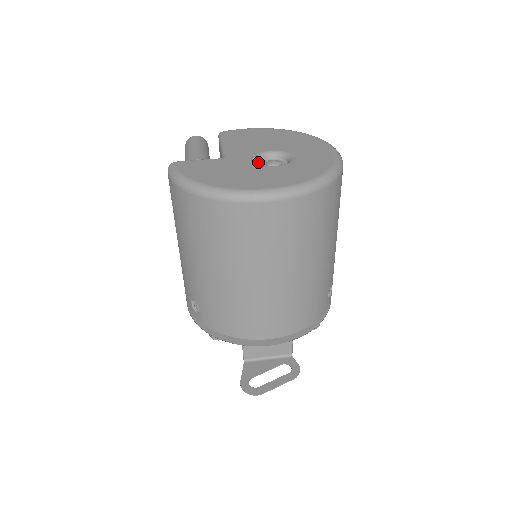
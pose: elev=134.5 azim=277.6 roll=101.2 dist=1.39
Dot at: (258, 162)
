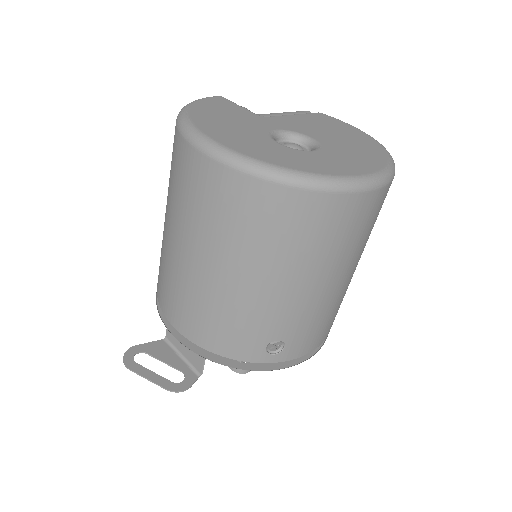
Dot at: (275, 133)
